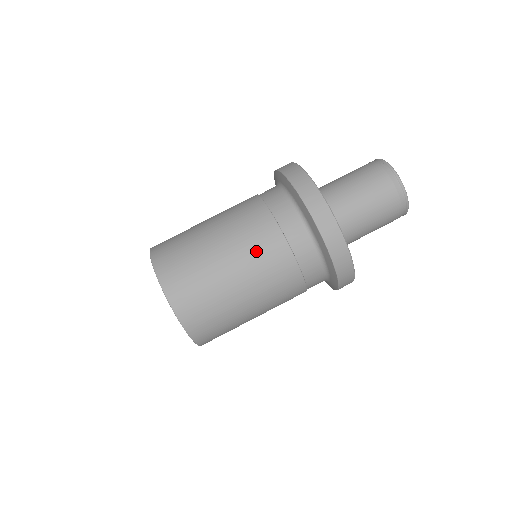
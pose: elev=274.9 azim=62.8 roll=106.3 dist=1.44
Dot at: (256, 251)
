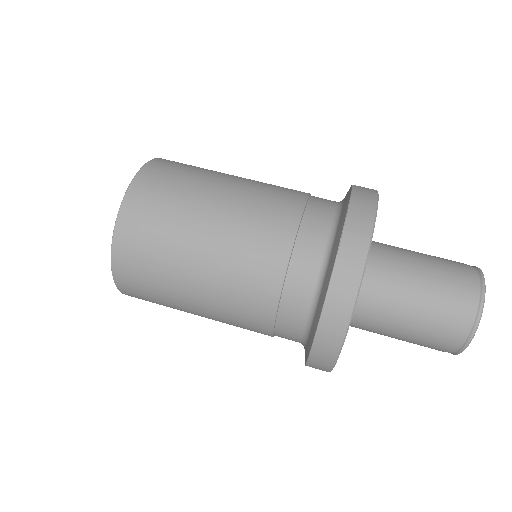
Dot at: (239, 277)
